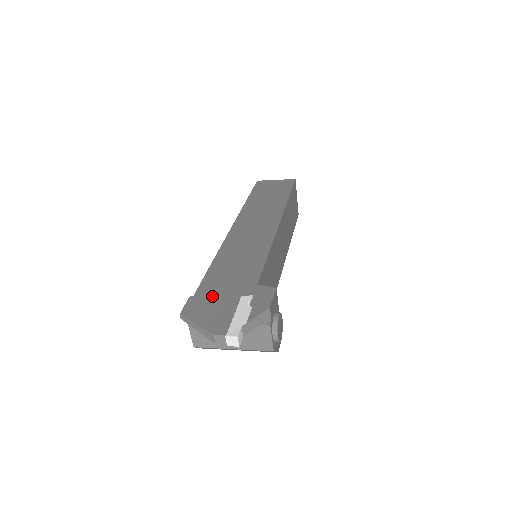
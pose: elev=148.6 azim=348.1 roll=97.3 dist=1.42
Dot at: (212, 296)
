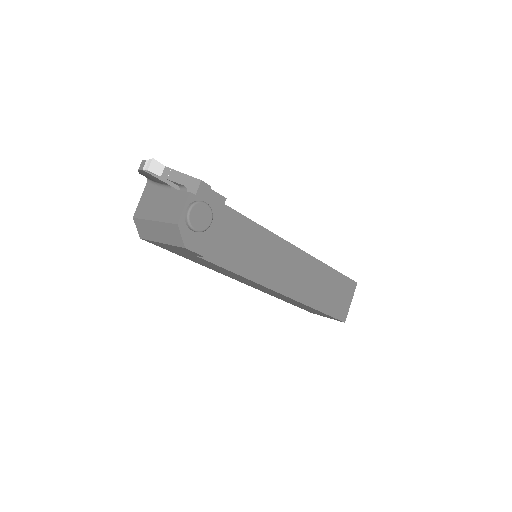
Dot at: occluded
